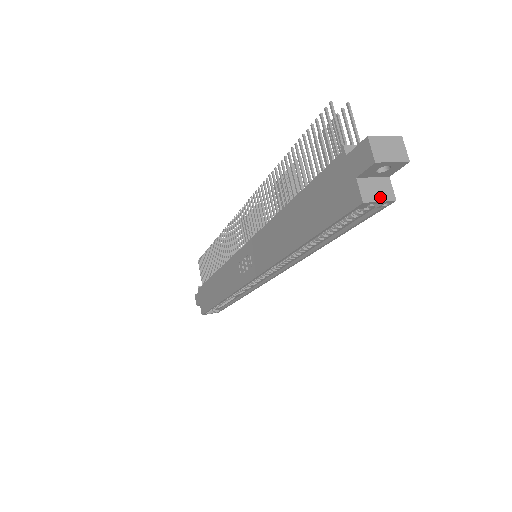
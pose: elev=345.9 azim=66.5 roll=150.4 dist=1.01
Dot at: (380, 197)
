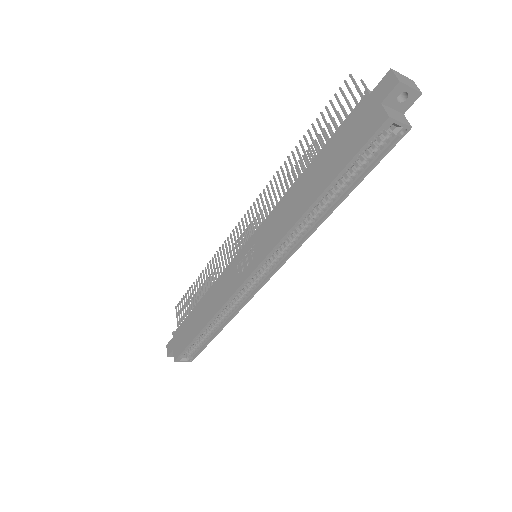
Dot at: (400, 120)
